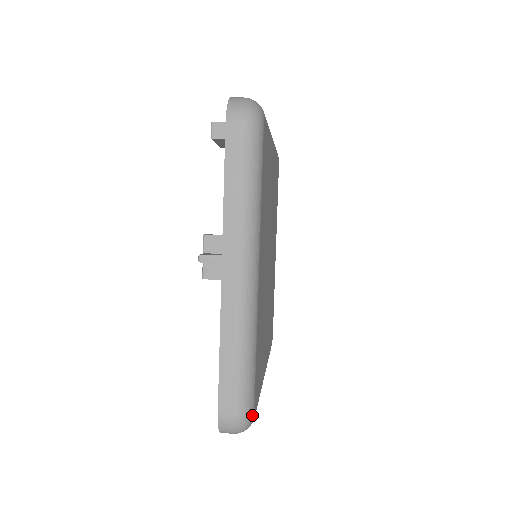
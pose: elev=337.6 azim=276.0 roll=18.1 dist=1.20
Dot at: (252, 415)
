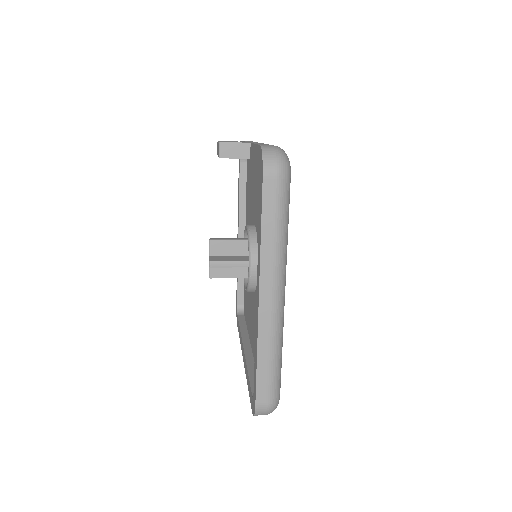
Dot at: occluded
